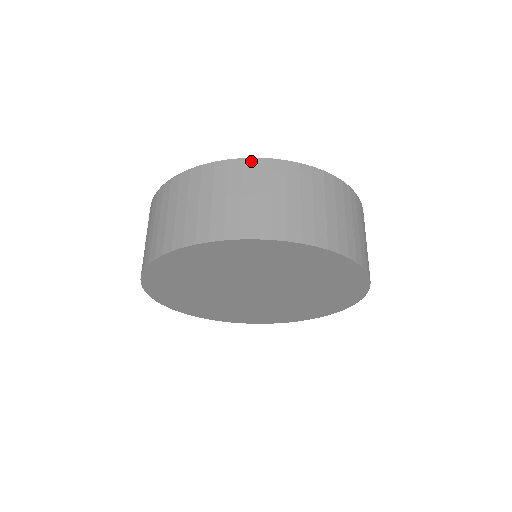
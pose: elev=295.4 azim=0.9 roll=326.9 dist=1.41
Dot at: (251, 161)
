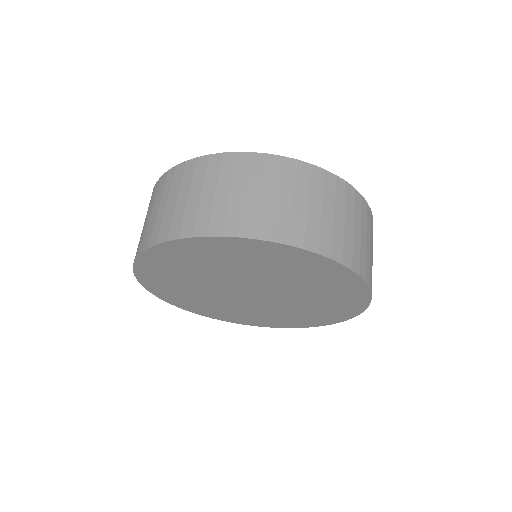
Dot at: (192, 162)
